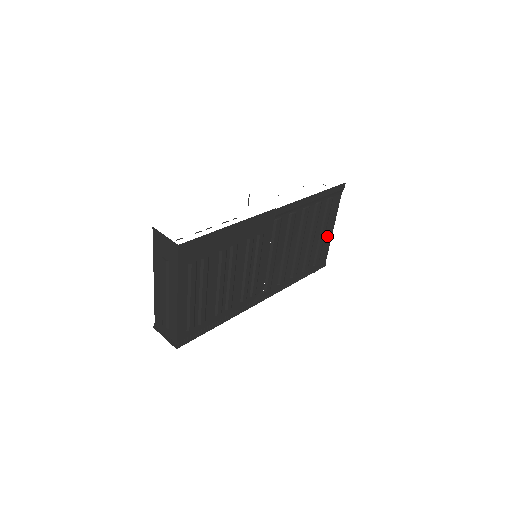
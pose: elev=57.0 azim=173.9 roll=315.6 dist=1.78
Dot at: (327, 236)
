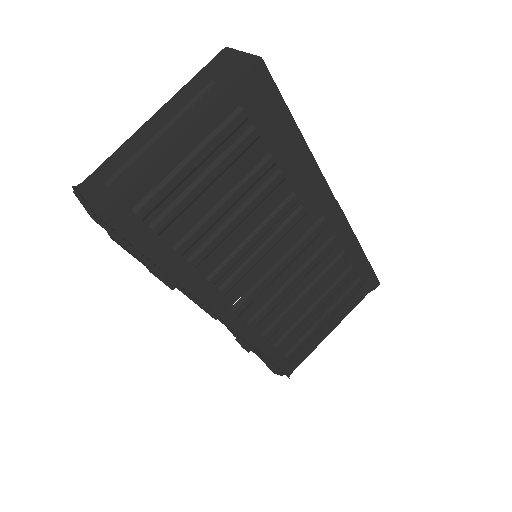
Dot at: (321, 333)
